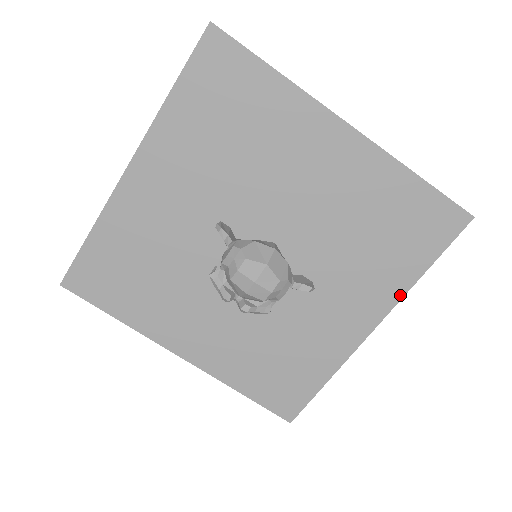
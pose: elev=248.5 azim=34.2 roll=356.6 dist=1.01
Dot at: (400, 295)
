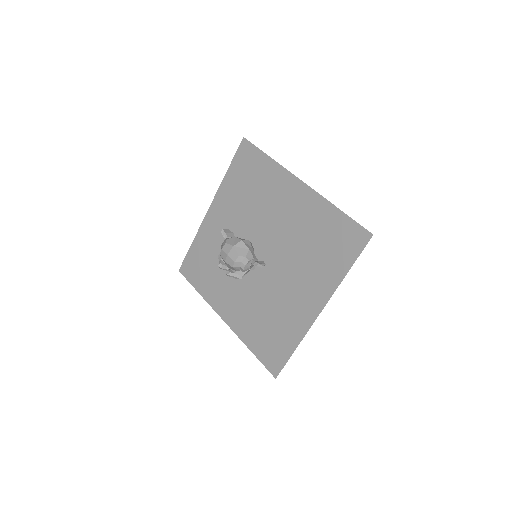
Dot at: (334, 288)
